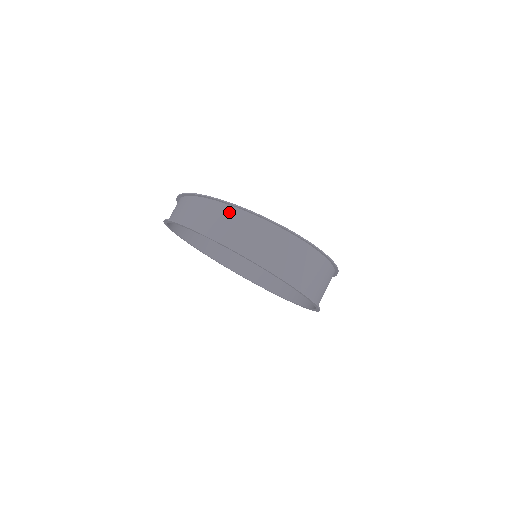
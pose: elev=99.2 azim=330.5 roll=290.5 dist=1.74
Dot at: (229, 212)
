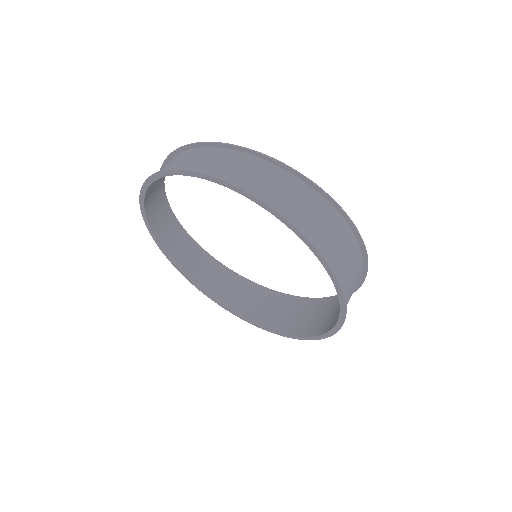
Dot at: (312, 197)
